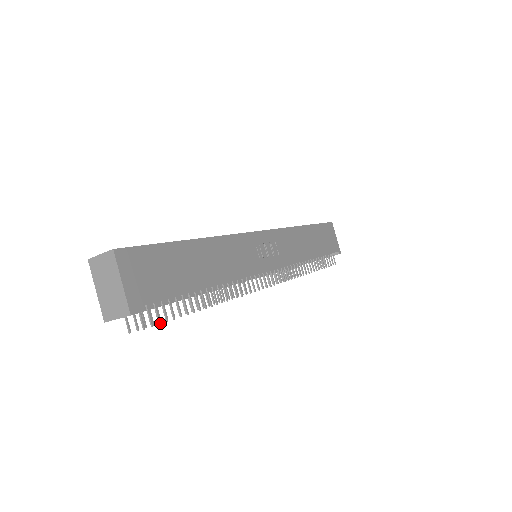
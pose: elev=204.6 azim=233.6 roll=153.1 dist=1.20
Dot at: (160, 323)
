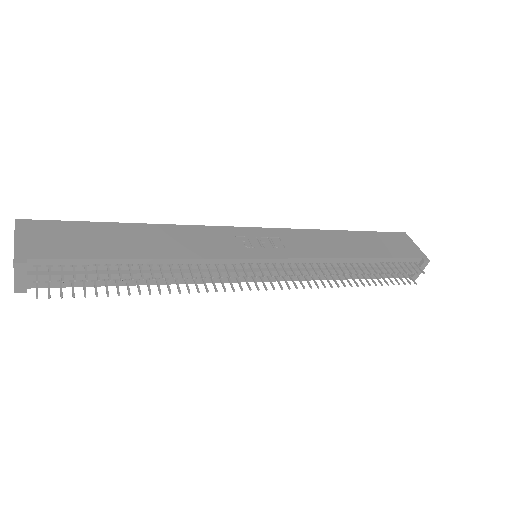
Dot at: (63, 281)
